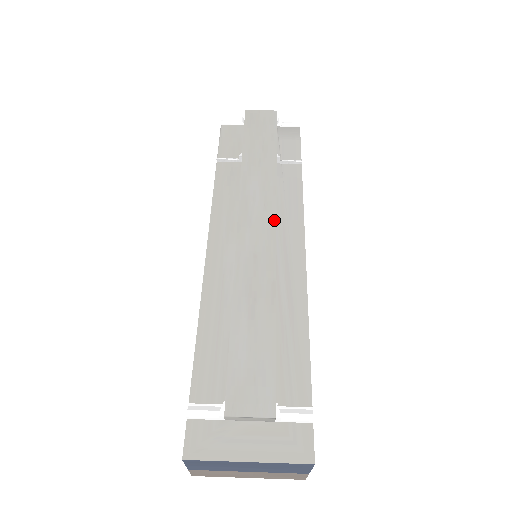
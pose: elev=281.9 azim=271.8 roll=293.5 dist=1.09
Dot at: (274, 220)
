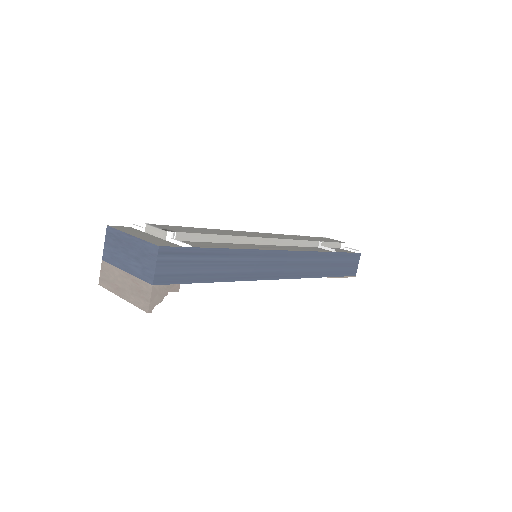
Dot at: (281, 238)
